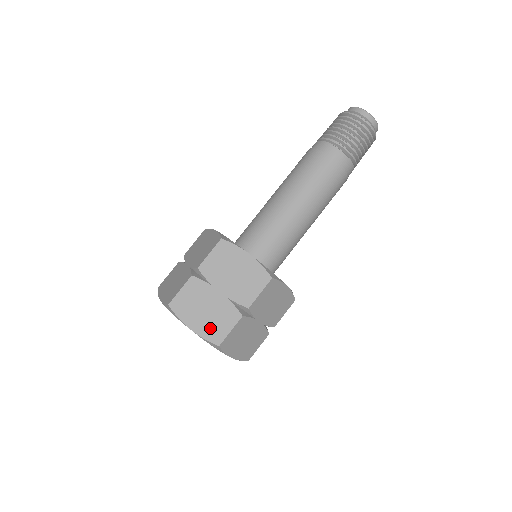
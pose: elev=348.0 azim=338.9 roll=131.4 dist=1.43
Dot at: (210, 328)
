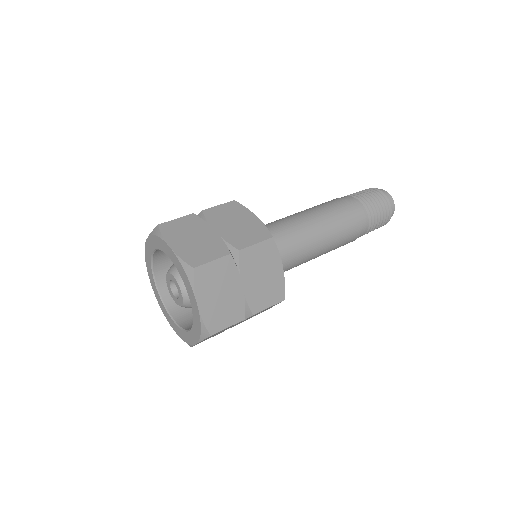
Dot at: (191, 252)
